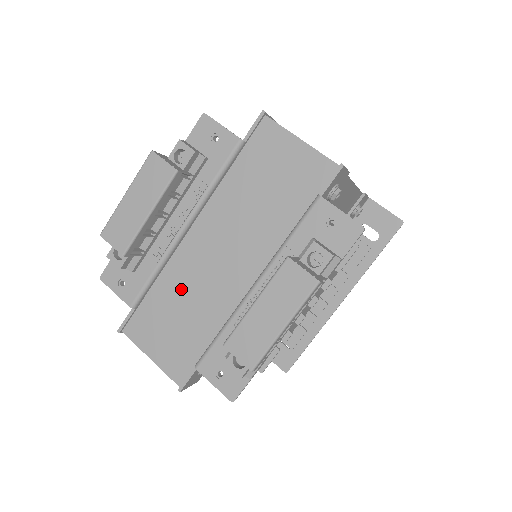
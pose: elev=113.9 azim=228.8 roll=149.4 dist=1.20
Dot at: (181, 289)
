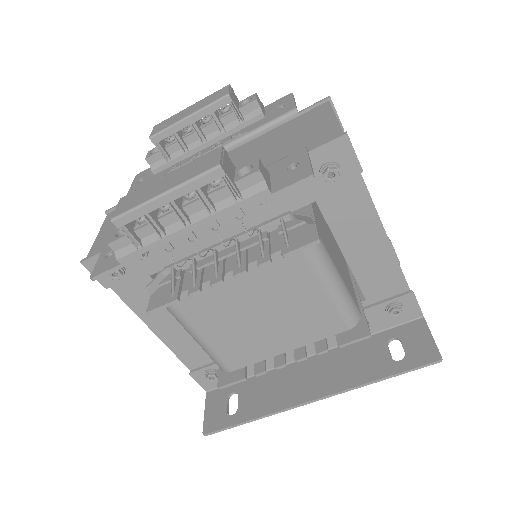
Dot at: occluded
